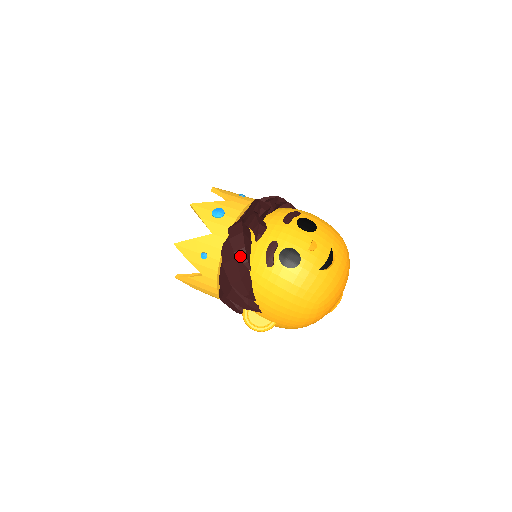
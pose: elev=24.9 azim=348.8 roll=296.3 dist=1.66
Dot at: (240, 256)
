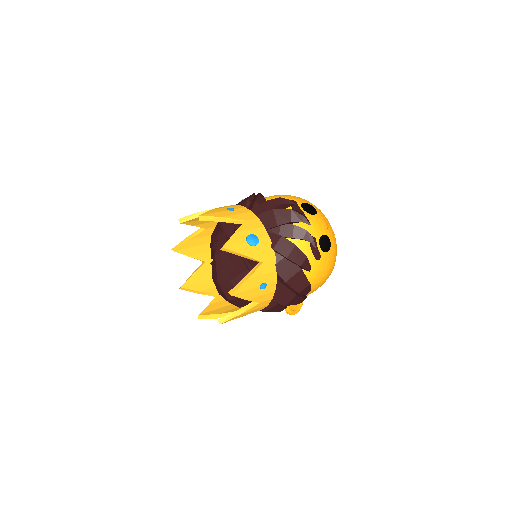
Dot at: (305, 266)
